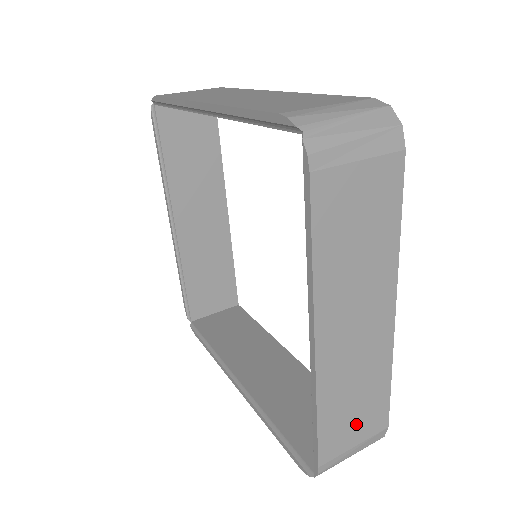
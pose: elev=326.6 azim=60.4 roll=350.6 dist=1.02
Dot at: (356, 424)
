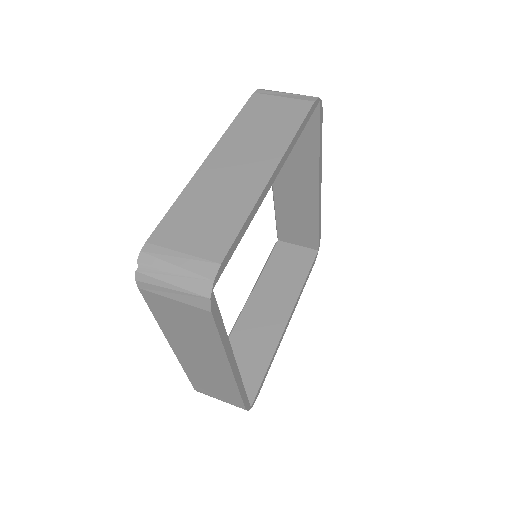
Dot at: (217, 393)
